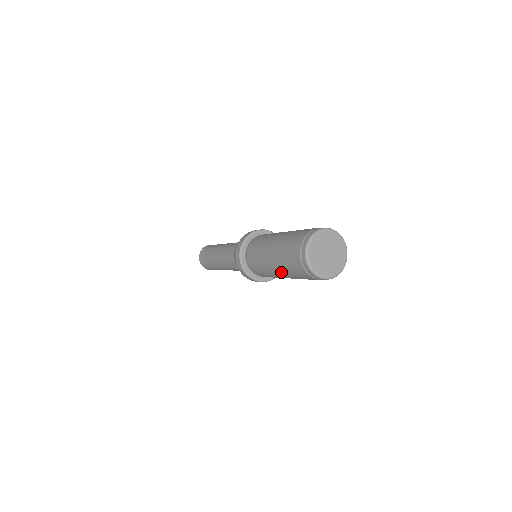
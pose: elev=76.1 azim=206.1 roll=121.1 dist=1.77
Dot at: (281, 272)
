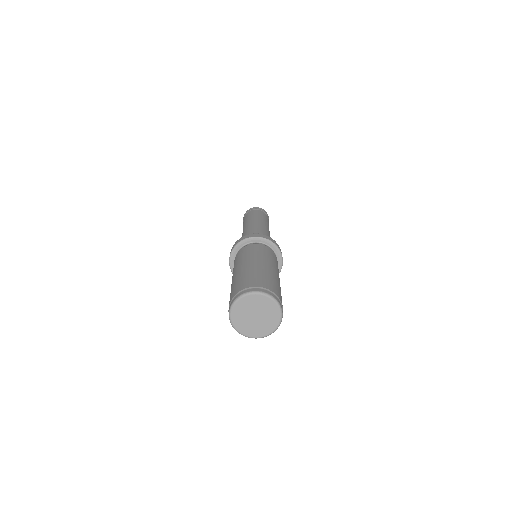
Dot at: occluded
